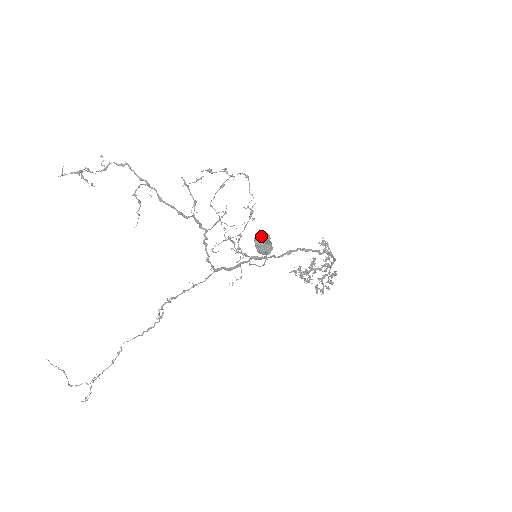
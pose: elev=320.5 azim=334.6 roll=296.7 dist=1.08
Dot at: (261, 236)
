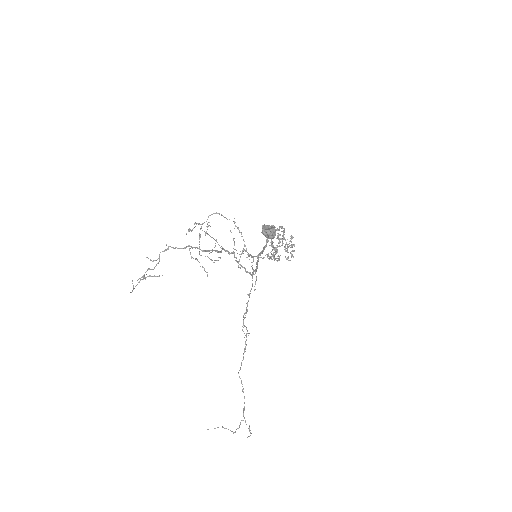
Dot at: (265, 228)
